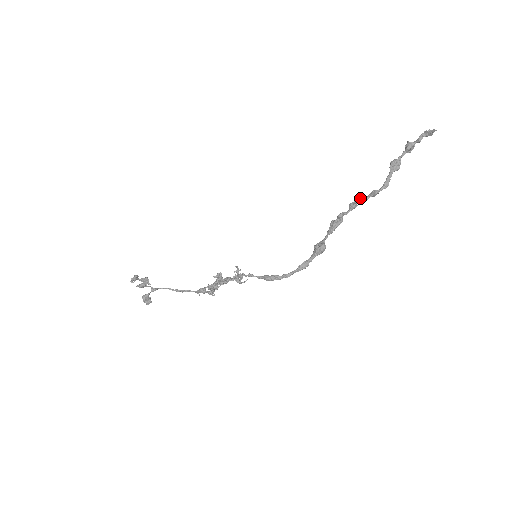
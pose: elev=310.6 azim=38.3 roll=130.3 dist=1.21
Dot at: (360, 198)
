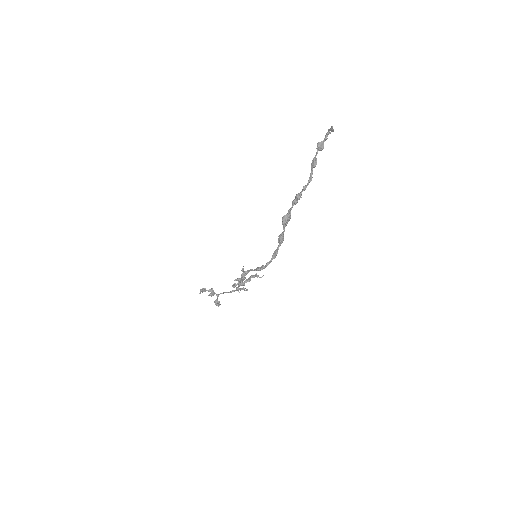
Dot at: (296, 195)
